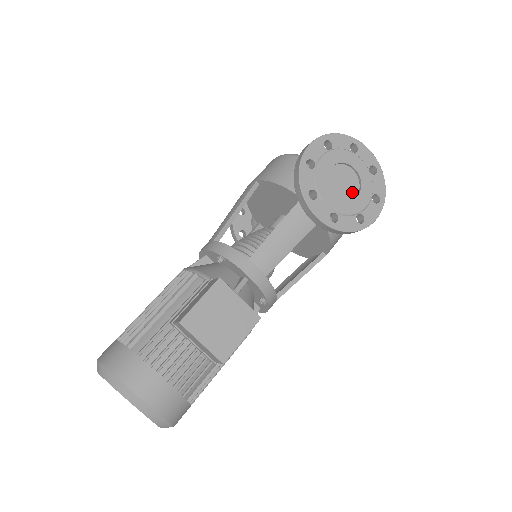
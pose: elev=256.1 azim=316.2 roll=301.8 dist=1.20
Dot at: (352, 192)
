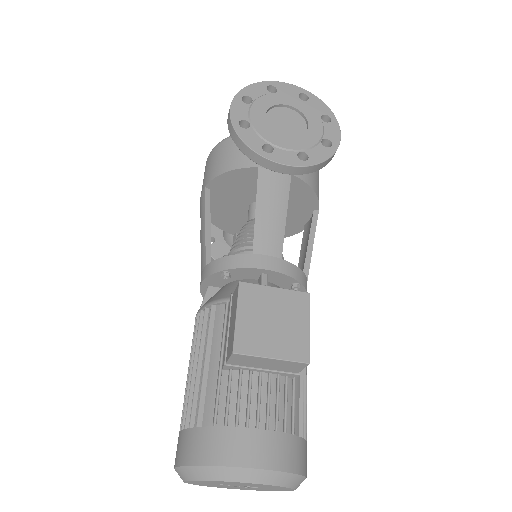
Dot at: (300, 126)
